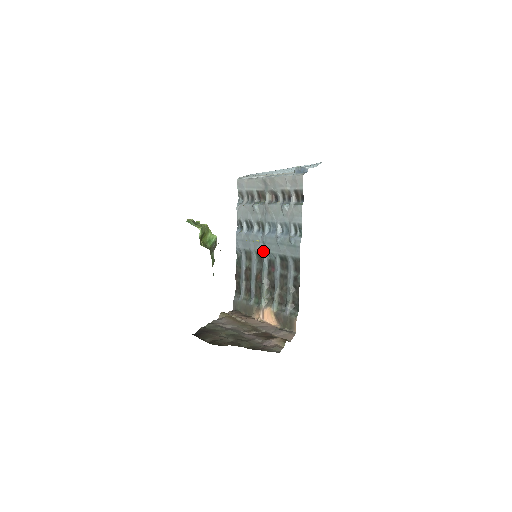
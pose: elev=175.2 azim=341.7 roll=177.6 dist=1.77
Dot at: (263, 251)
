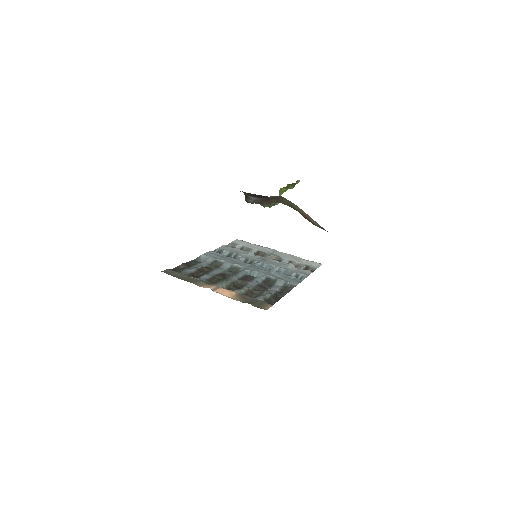
Dot at: (246, 268)
